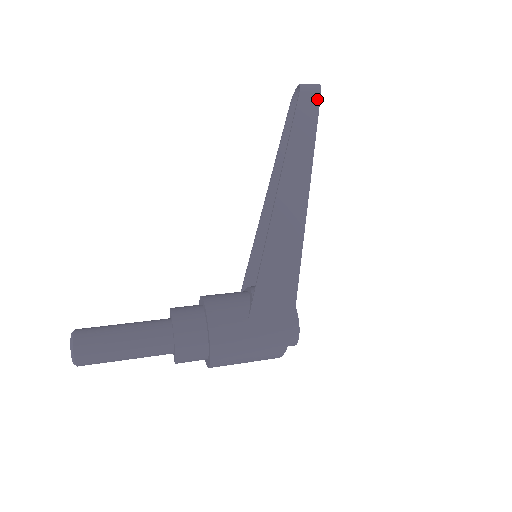
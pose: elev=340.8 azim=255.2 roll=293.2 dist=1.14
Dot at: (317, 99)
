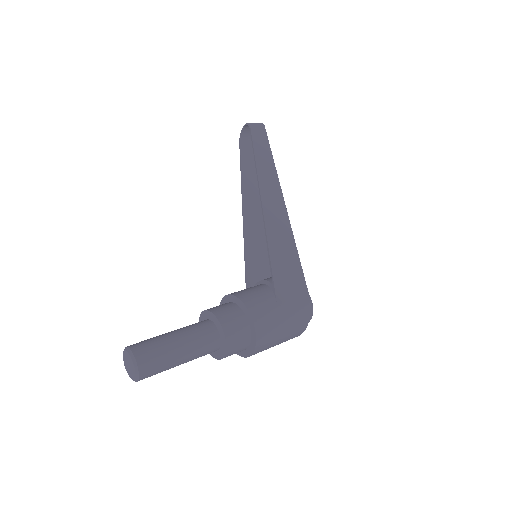
Dot at: (264, 131)
